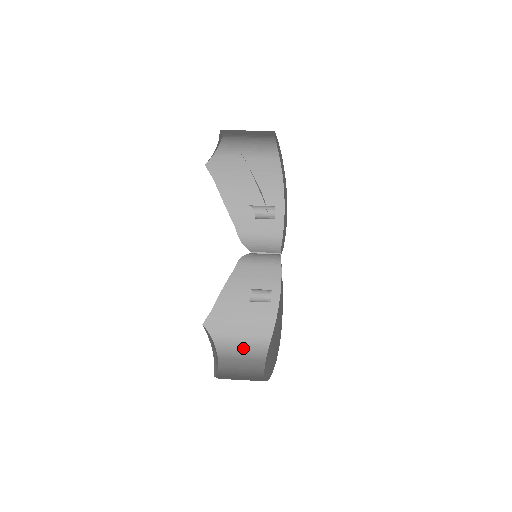
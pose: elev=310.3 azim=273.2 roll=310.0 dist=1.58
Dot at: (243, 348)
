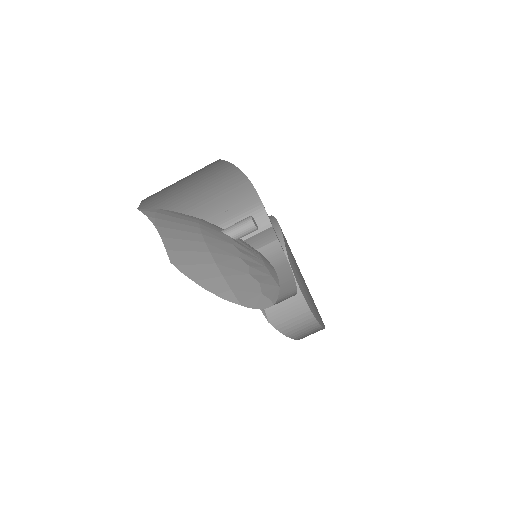
Dot at: occluded
